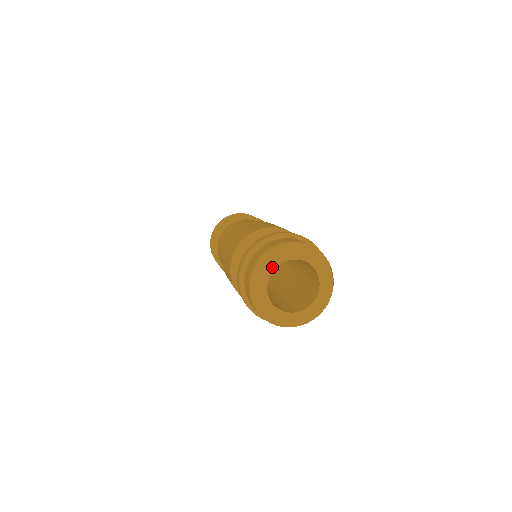
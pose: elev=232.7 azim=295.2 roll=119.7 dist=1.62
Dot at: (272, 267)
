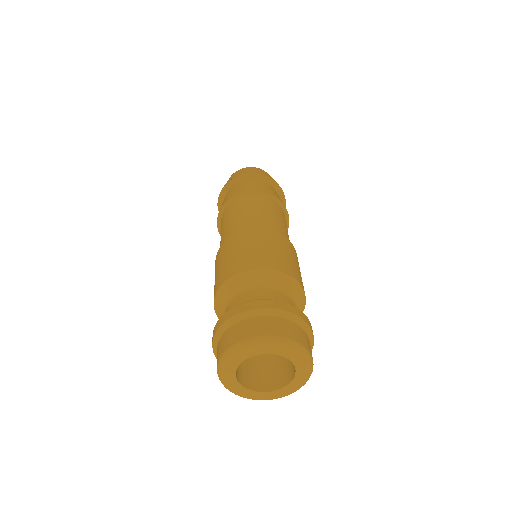
Dot at: (235, 365)
